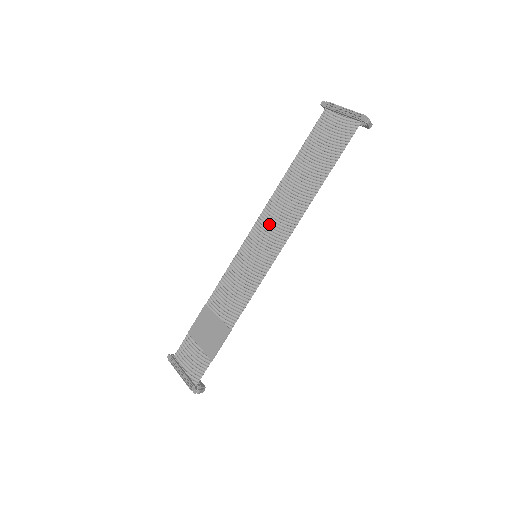
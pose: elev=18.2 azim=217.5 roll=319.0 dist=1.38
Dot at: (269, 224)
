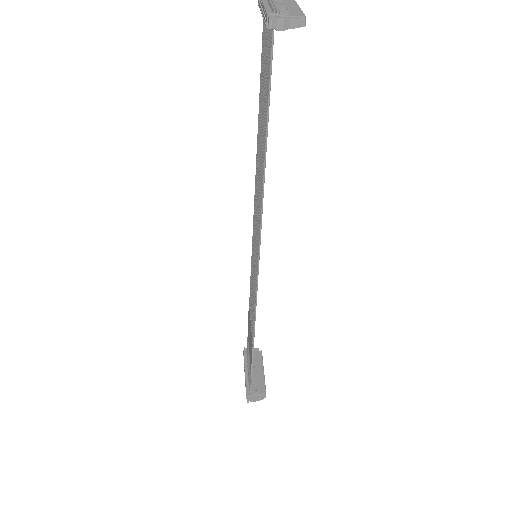
Dot at: (256, 213)
